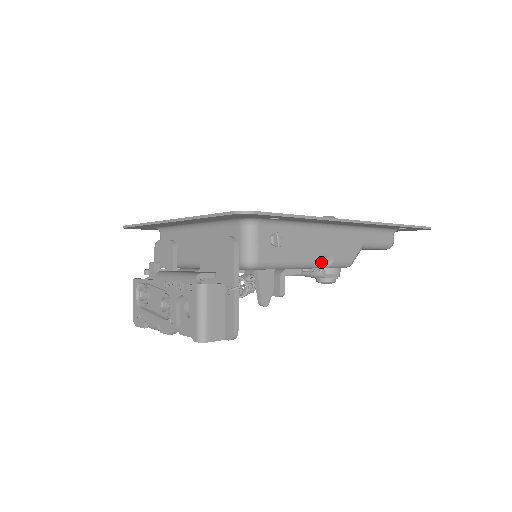
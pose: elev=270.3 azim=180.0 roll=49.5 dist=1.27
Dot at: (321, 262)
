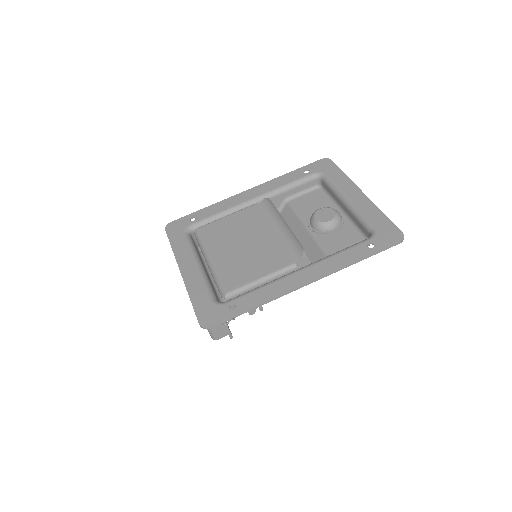
Dot at: occluded
